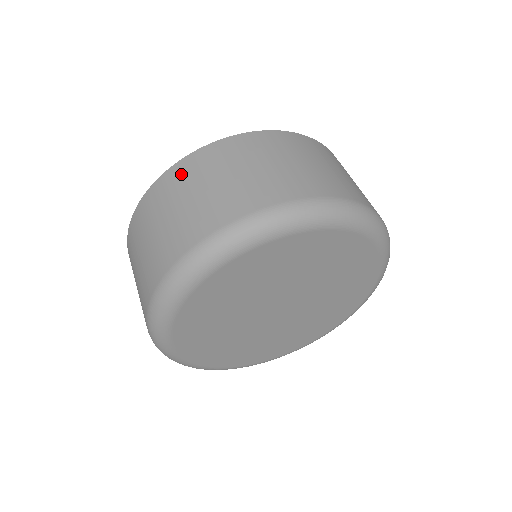
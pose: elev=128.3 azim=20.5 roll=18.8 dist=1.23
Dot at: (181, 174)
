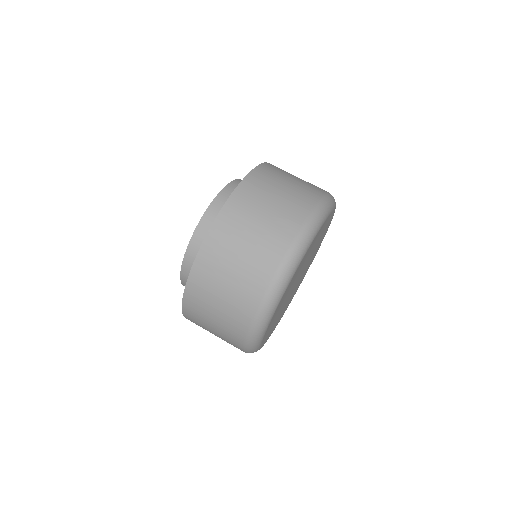
Dot at: occluded
